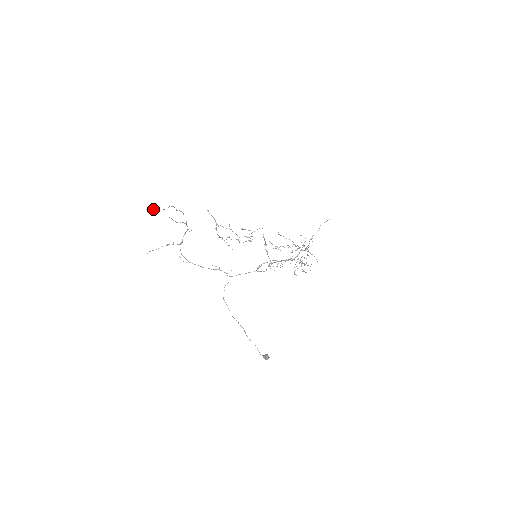
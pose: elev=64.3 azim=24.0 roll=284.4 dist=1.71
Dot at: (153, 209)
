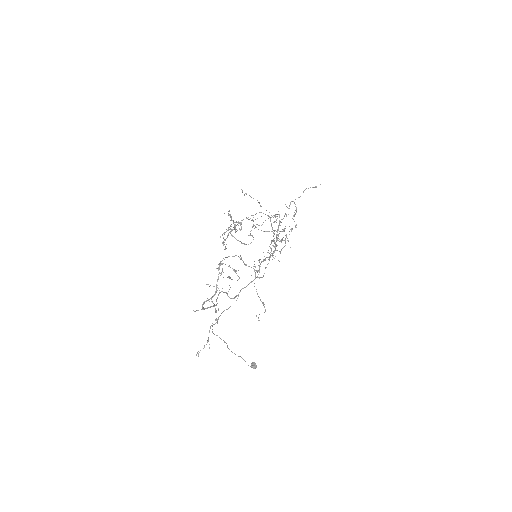
Dot at: occluded
